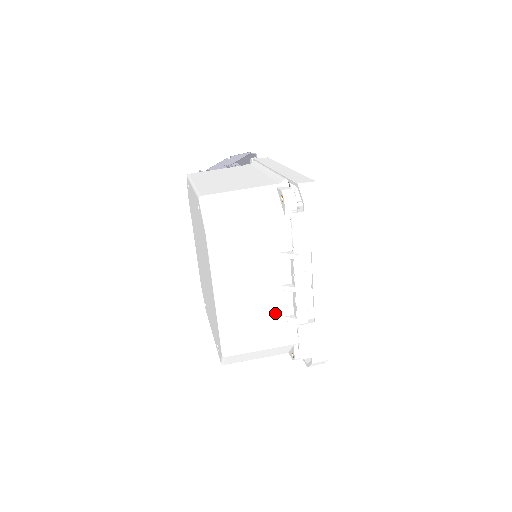
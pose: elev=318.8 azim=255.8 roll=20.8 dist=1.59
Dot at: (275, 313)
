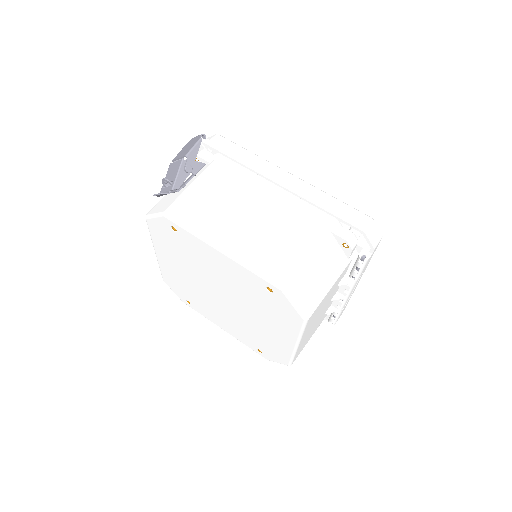
Dot at: (323, 315)
